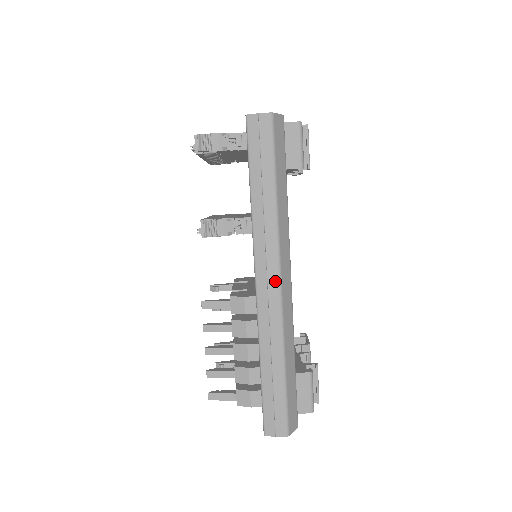
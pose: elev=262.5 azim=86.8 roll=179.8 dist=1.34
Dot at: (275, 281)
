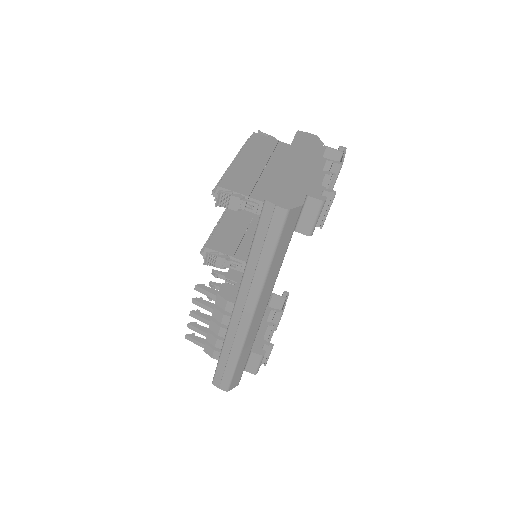
Dot at: (248, 317)
